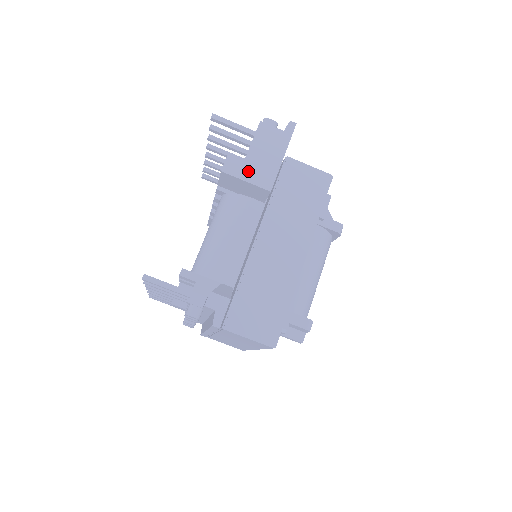
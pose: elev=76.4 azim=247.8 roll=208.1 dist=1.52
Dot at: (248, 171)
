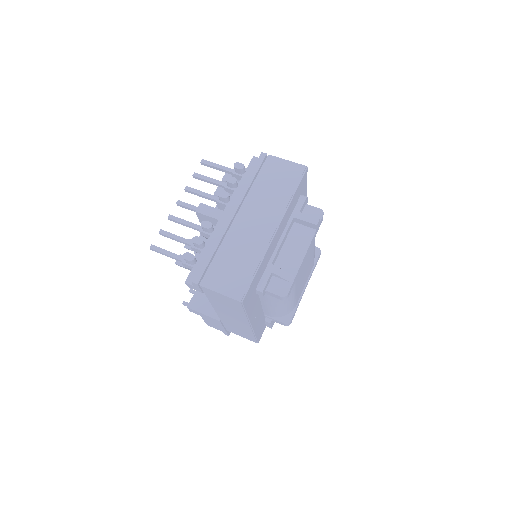
Dot at: occluded
